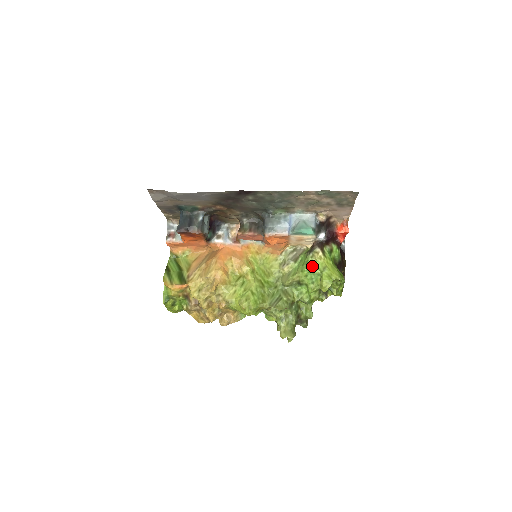
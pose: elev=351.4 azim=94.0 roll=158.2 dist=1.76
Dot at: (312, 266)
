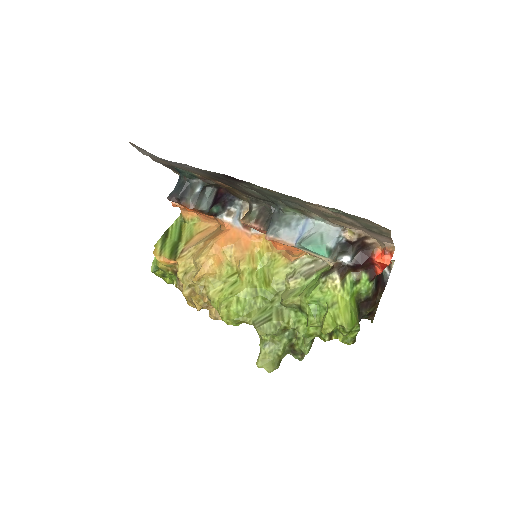
Dot at: (319, 295)
